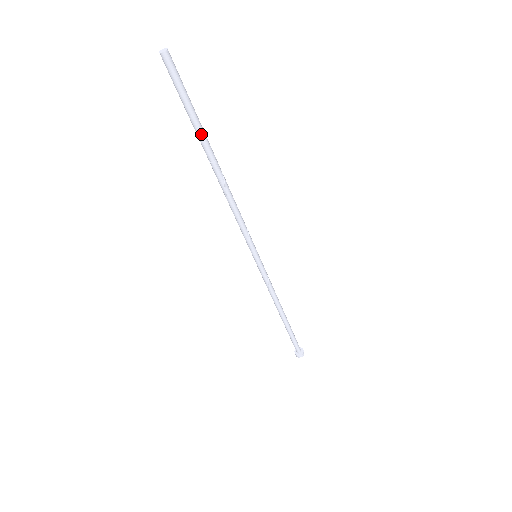
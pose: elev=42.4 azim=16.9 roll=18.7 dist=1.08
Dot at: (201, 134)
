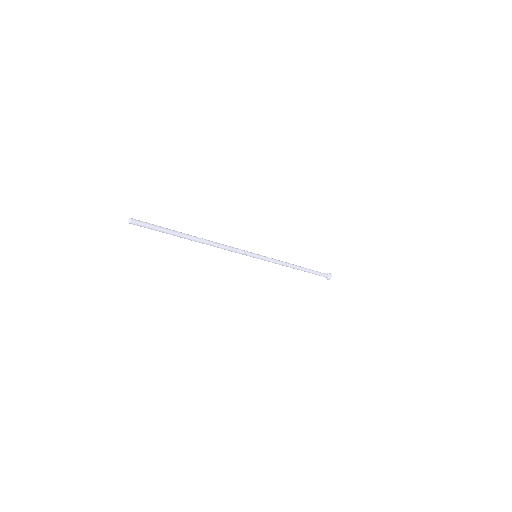
Dot at: (177, 235)
